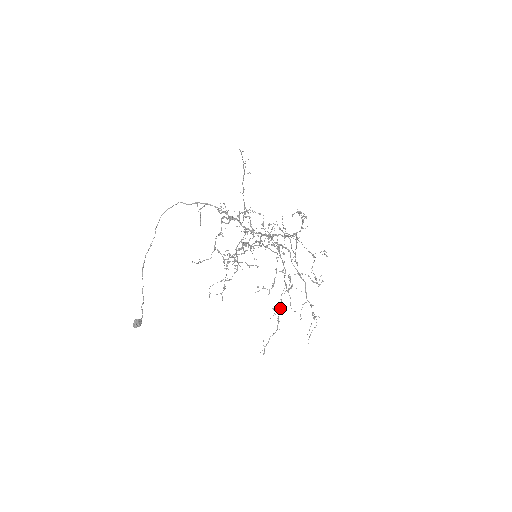
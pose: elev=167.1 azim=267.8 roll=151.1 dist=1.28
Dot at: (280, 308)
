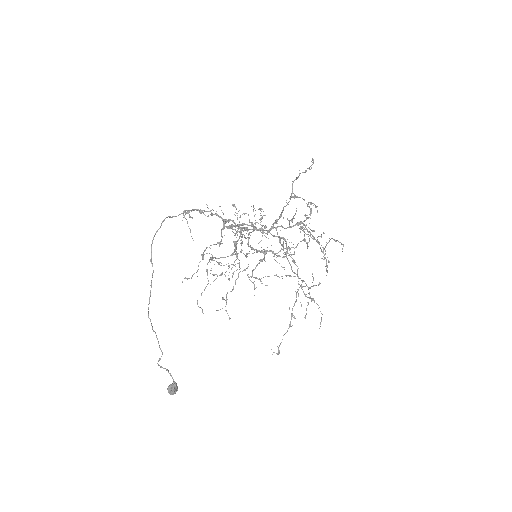
Dot at: (294, 305)
